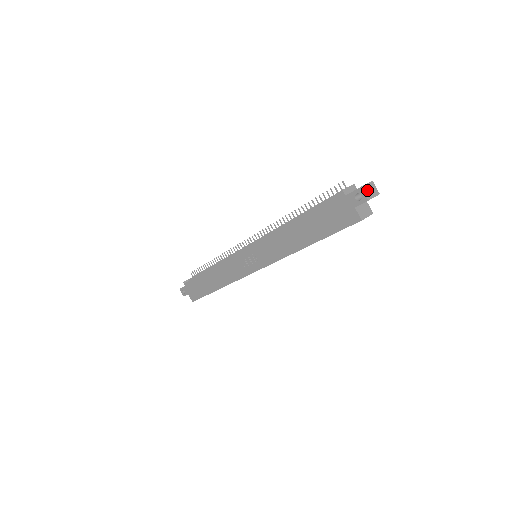
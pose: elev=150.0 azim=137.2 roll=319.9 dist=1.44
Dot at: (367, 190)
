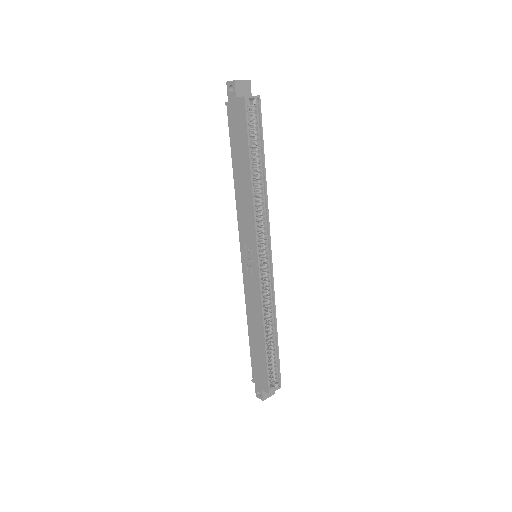
Dot at: occluded
